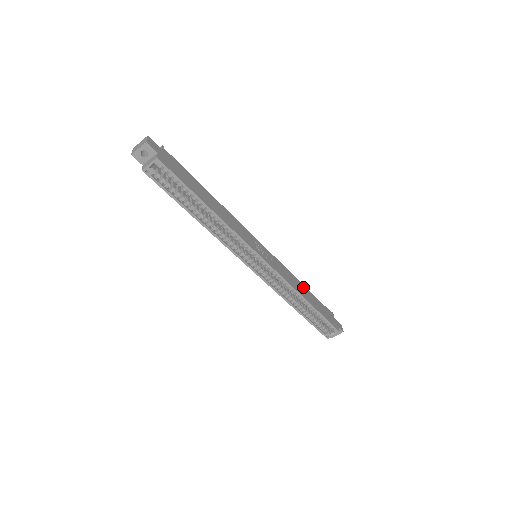
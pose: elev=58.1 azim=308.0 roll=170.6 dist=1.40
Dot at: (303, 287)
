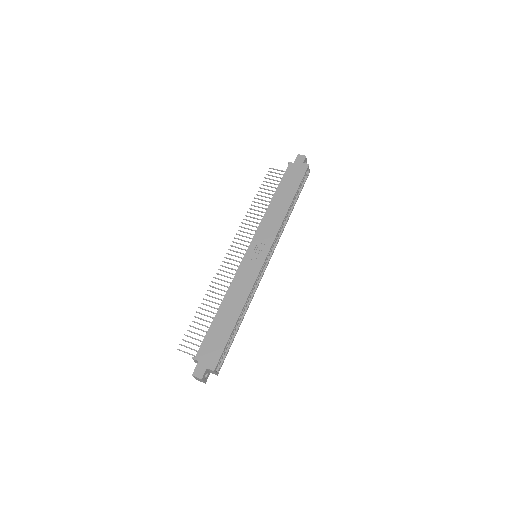
Dot at: (274, 203)
